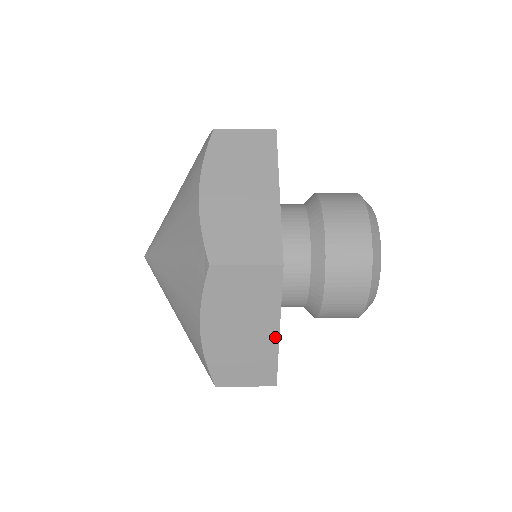
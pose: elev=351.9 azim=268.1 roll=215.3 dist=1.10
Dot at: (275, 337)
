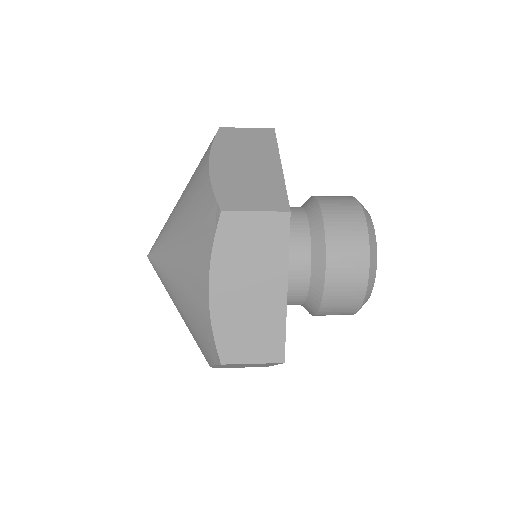
Dot at: (271, 365)
